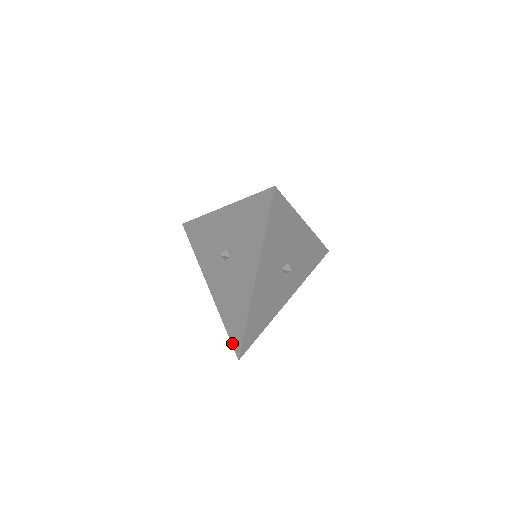
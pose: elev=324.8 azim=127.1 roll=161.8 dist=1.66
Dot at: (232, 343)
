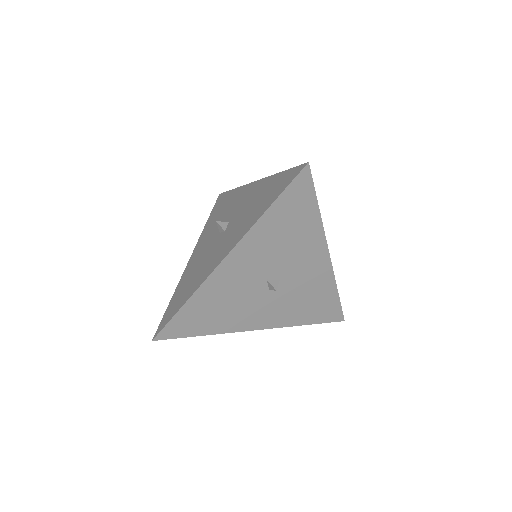
Dot at: (162, 320)
